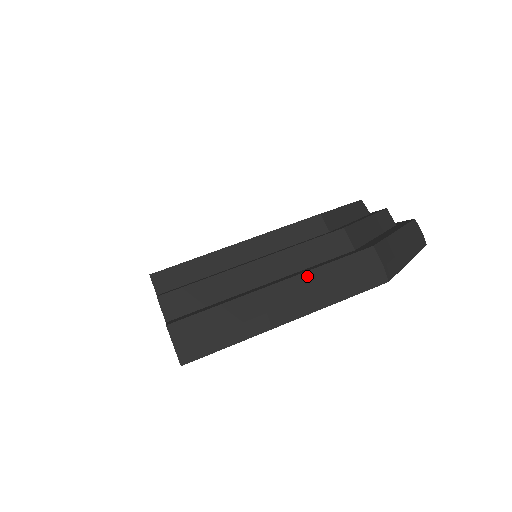
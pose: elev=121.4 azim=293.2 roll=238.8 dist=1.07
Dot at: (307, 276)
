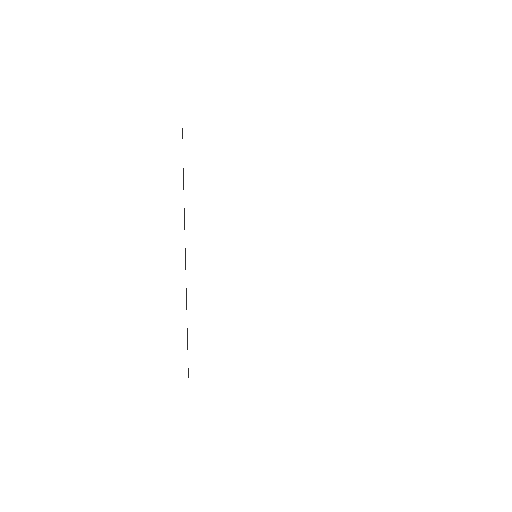
Dot at: occluded
